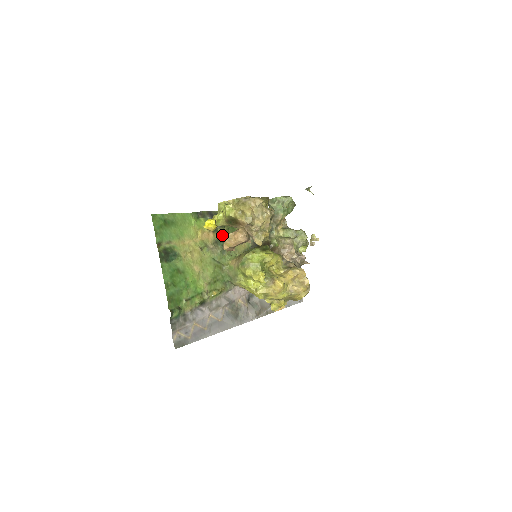
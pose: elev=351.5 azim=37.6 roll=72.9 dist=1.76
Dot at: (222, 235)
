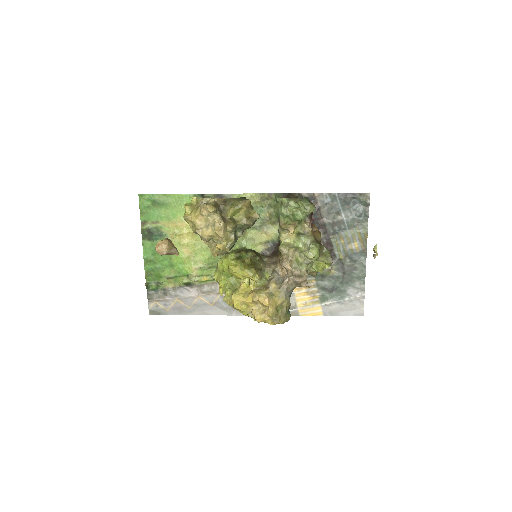
Dot at: occluded
